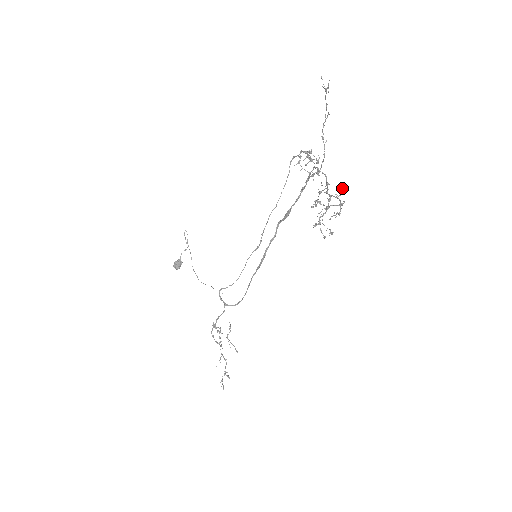
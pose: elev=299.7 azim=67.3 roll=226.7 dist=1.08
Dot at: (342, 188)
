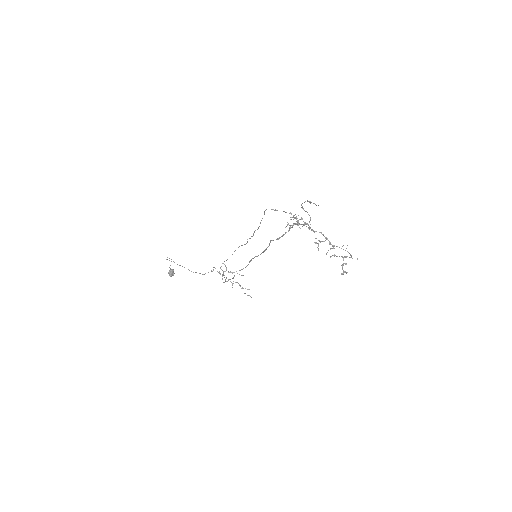
Dot at: occluded
